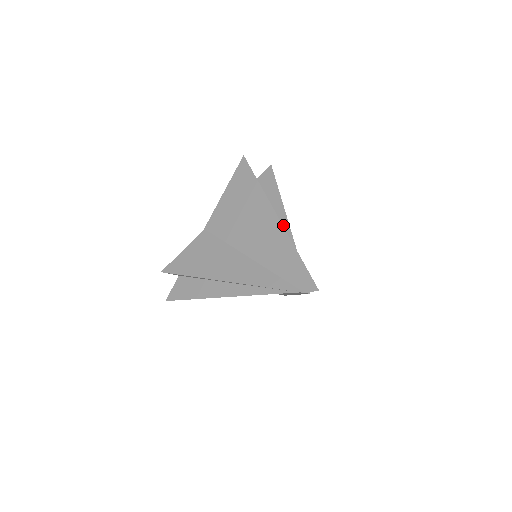
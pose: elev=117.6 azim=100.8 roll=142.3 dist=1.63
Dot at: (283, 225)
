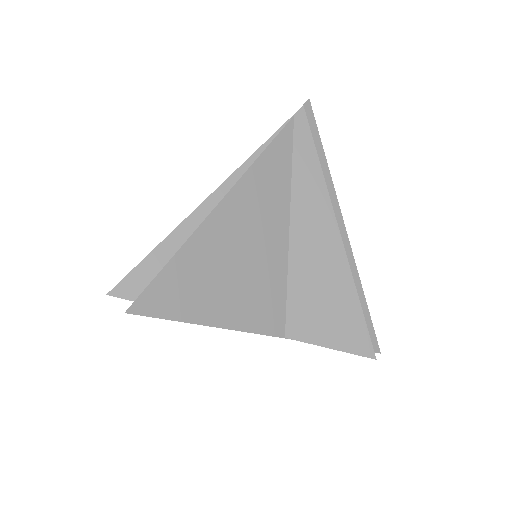
Dot at: occluded
